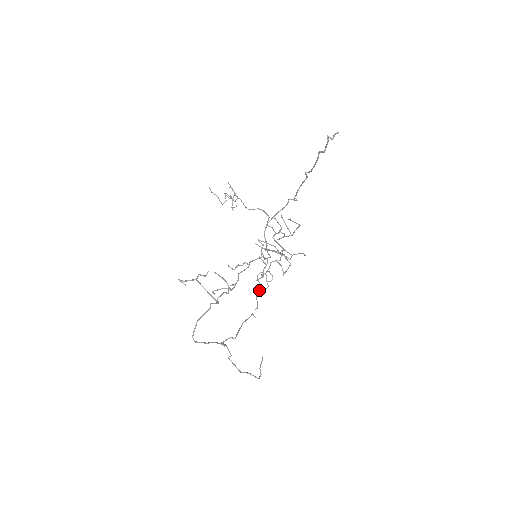
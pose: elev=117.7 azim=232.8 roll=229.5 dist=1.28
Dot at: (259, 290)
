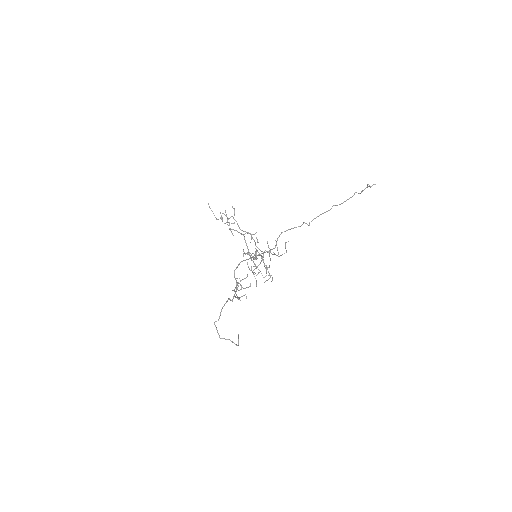
Dot at: occluded
